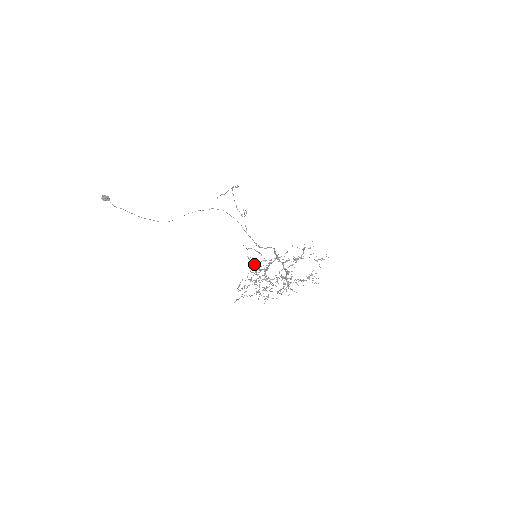
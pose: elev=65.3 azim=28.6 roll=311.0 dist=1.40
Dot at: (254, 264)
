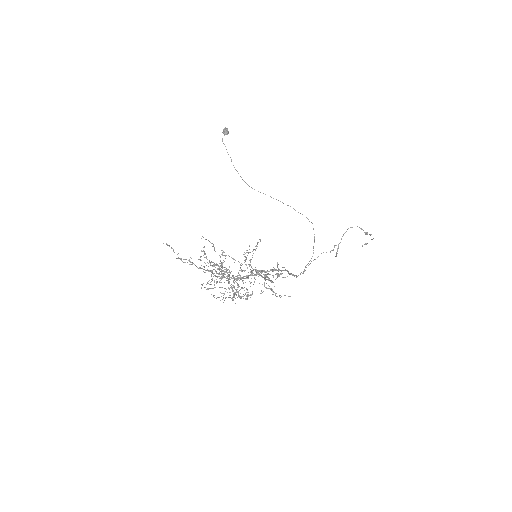
Dot at: occluded
